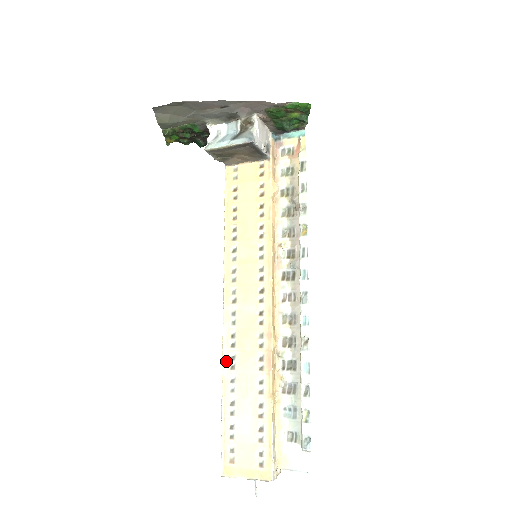
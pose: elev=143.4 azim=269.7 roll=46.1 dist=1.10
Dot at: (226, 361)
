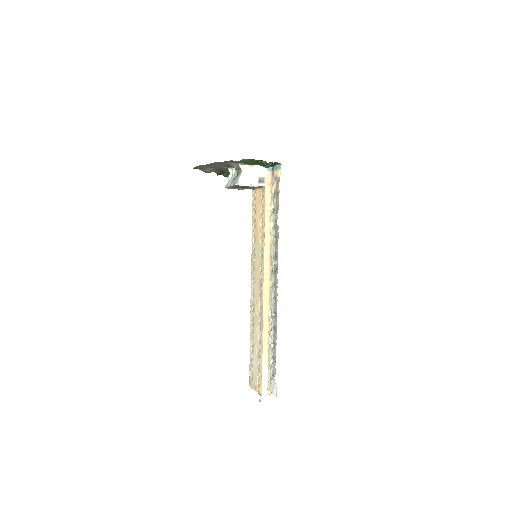
Dot at: (251, 319)
